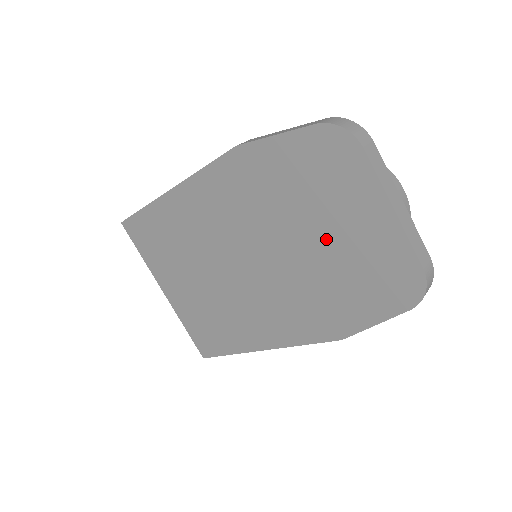
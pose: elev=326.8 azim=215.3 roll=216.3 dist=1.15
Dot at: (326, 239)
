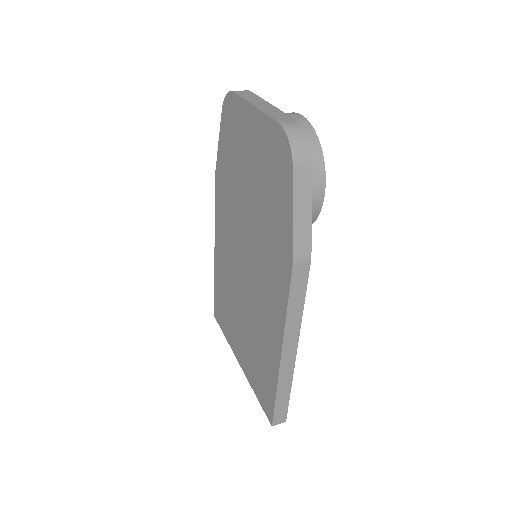
Dot at: (251, 177)
